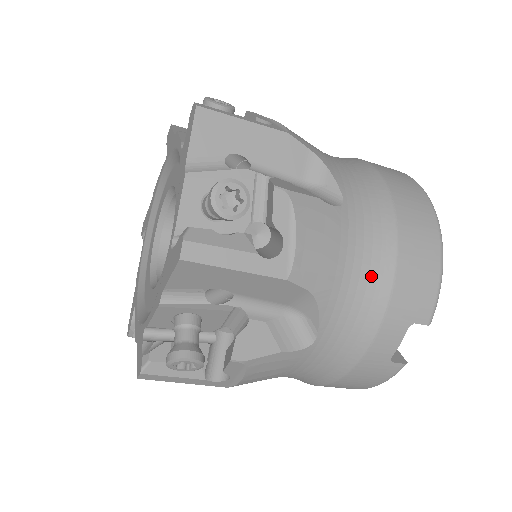
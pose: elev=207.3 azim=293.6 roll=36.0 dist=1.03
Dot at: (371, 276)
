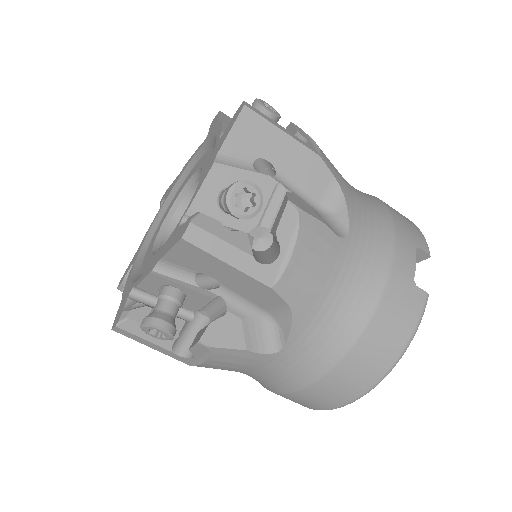
Dot at: (372, 204)
